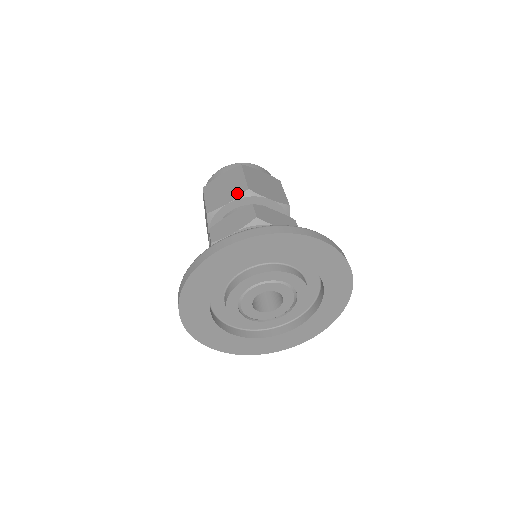
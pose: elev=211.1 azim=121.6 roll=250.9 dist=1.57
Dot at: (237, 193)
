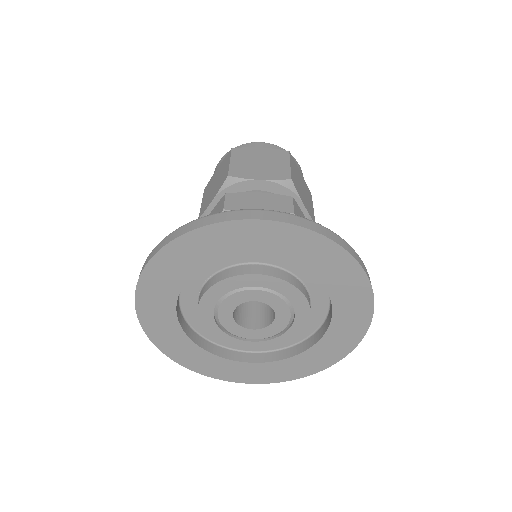
Dot at: (220, 185)
